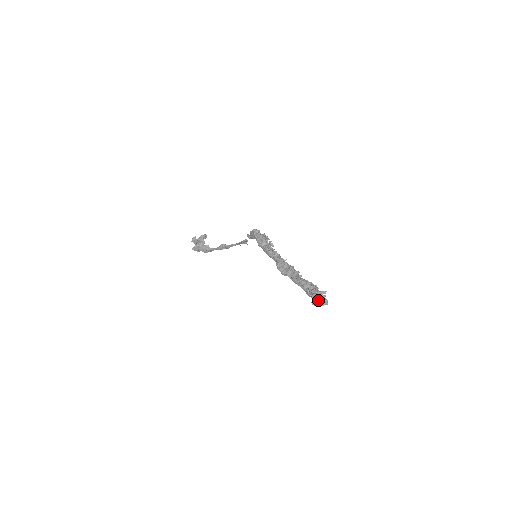
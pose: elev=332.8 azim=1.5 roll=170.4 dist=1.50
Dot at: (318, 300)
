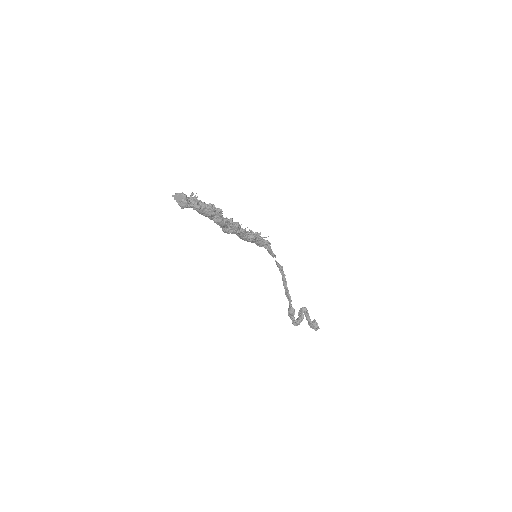
Dot at: (175, 198)
